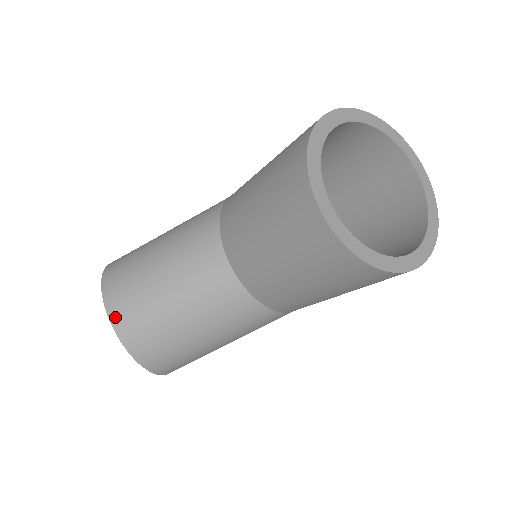
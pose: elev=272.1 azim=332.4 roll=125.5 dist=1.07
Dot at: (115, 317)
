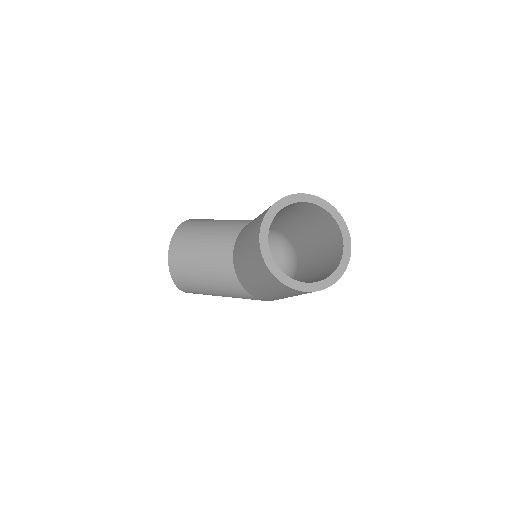
Dot at: (174, 240)
